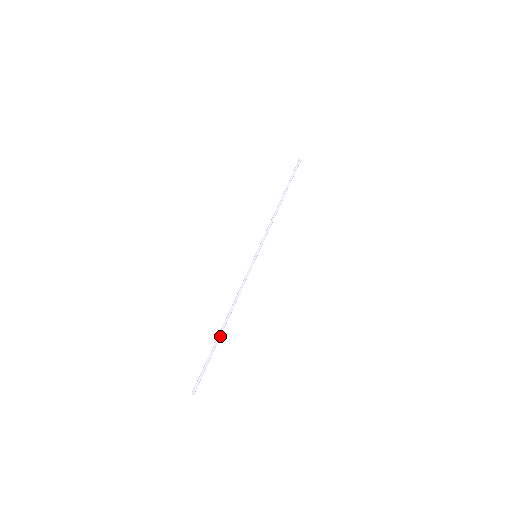
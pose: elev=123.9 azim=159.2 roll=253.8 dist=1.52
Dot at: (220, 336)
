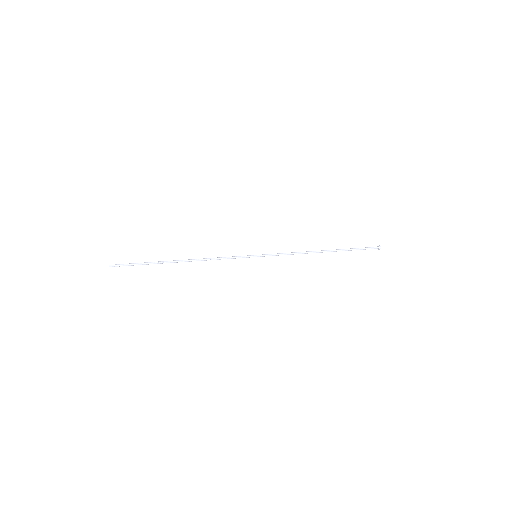
Dot at: (167, 262)
